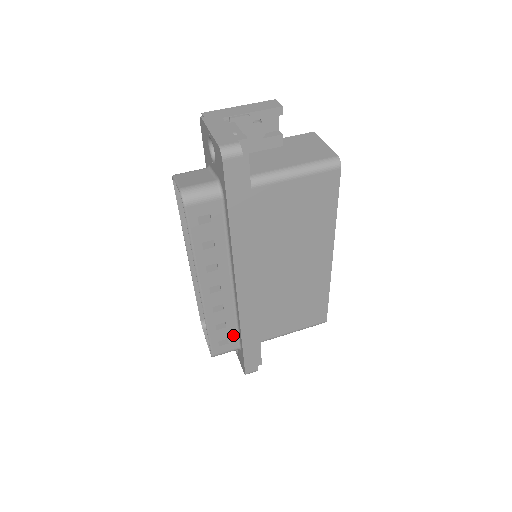
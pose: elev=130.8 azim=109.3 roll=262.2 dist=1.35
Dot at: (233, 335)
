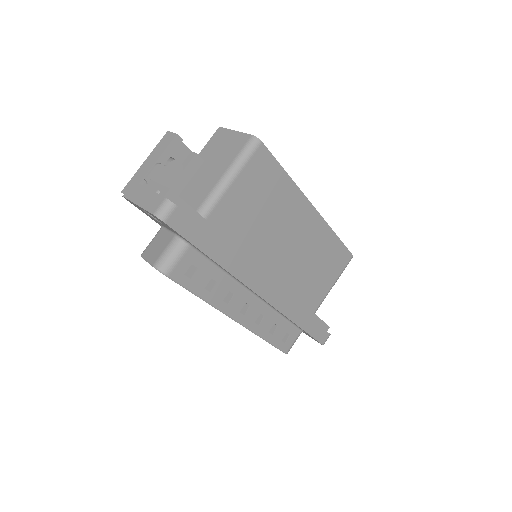
Dot at: (288, 327)
